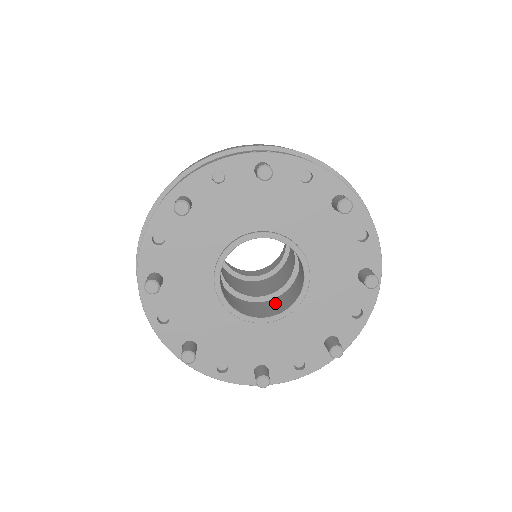
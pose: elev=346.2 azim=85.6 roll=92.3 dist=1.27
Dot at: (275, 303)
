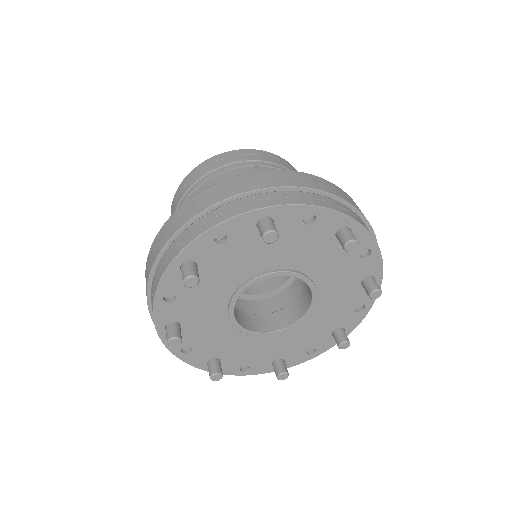
Dot at: (282, 301)
